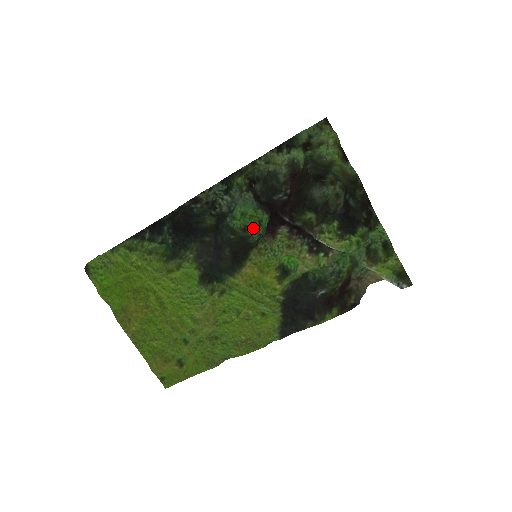
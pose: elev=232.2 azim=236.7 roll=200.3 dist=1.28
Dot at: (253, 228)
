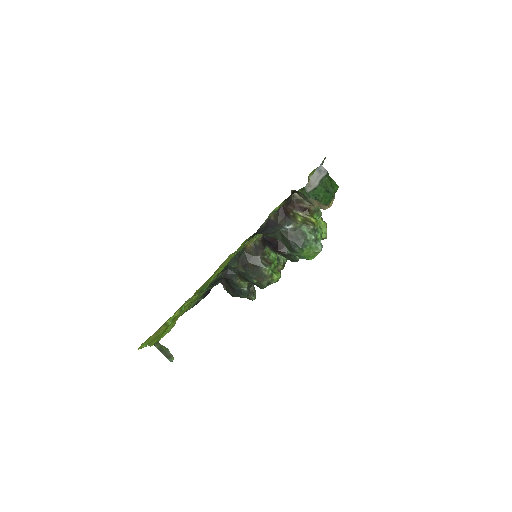
Dot at: (274, 279)
